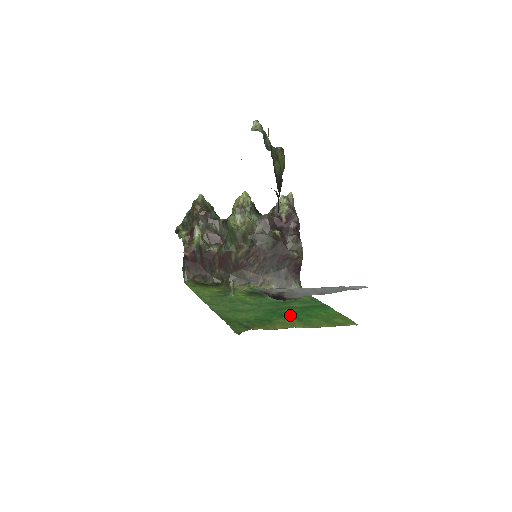
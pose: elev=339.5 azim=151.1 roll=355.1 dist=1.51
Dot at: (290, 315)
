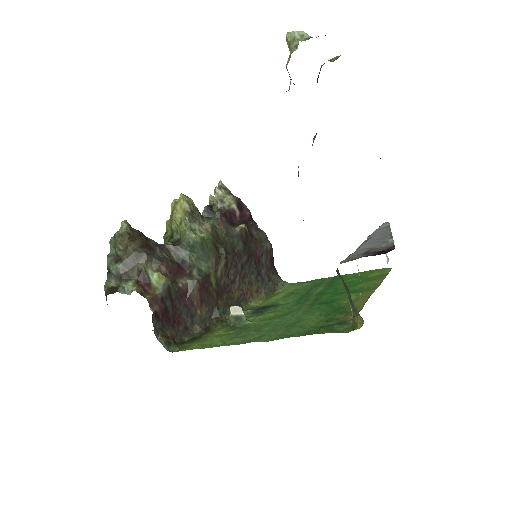
Dot at: (339, 295)
